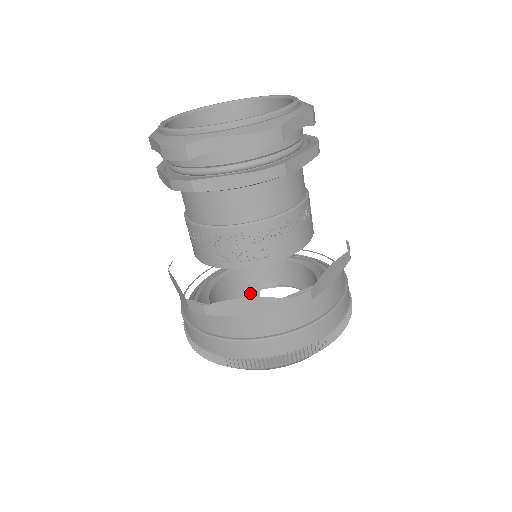
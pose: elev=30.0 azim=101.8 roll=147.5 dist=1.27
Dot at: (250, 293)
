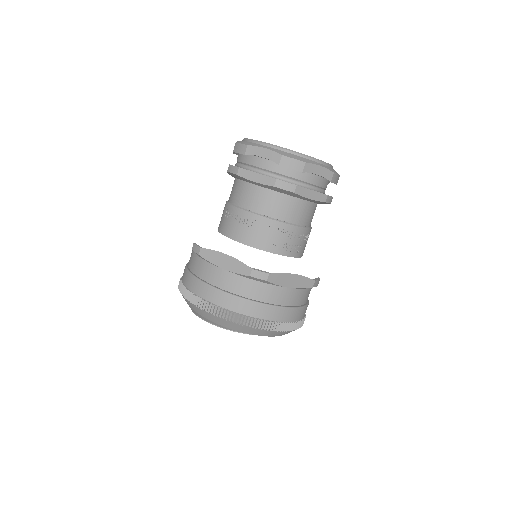
Dot at: occluded
